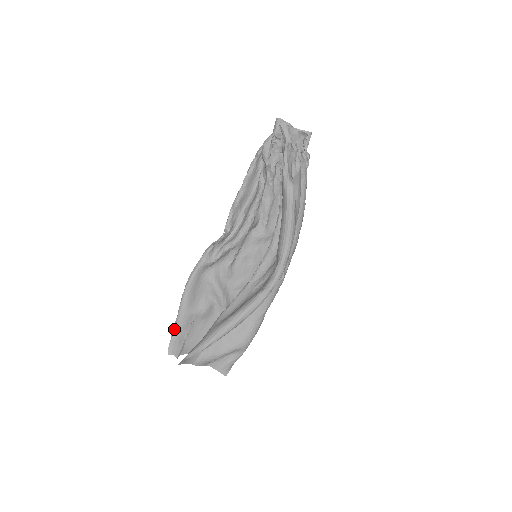
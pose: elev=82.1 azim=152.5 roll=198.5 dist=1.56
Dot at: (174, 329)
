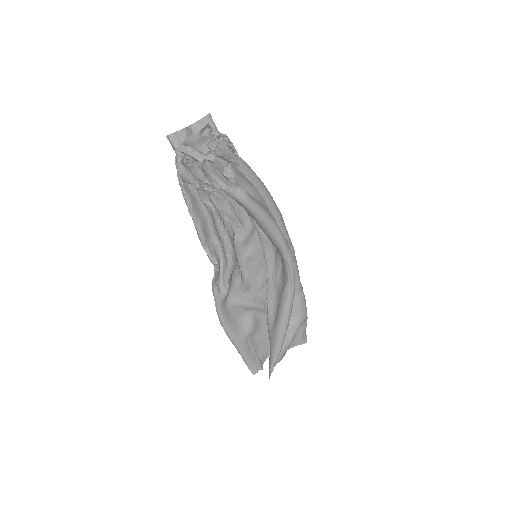
Dot at: (242, 357)
